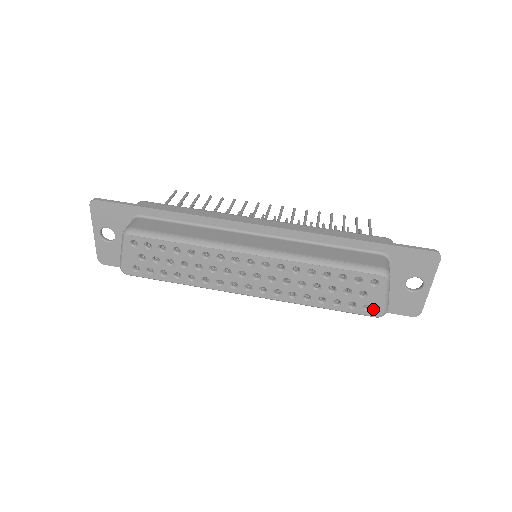
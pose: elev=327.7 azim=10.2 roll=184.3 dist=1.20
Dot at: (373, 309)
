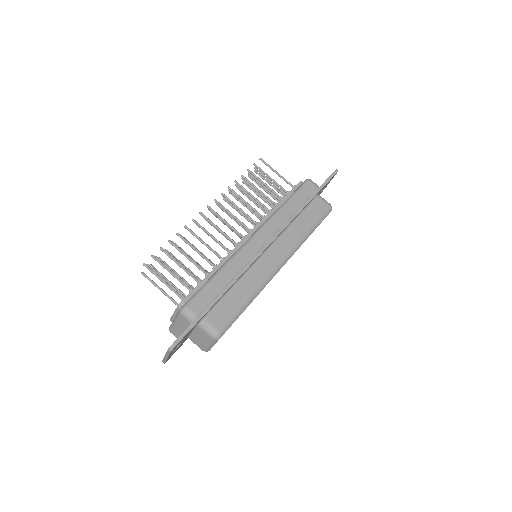
Dot at: occluded
